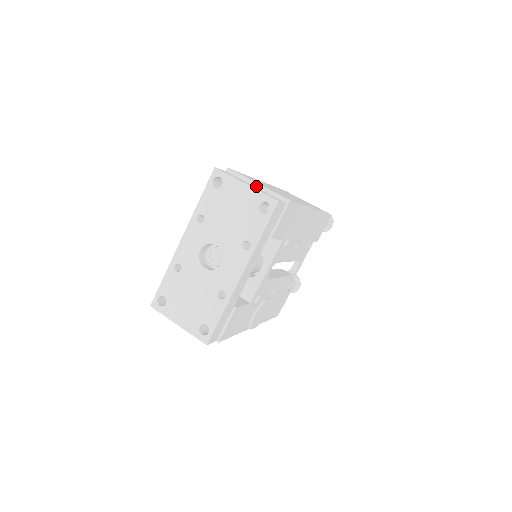
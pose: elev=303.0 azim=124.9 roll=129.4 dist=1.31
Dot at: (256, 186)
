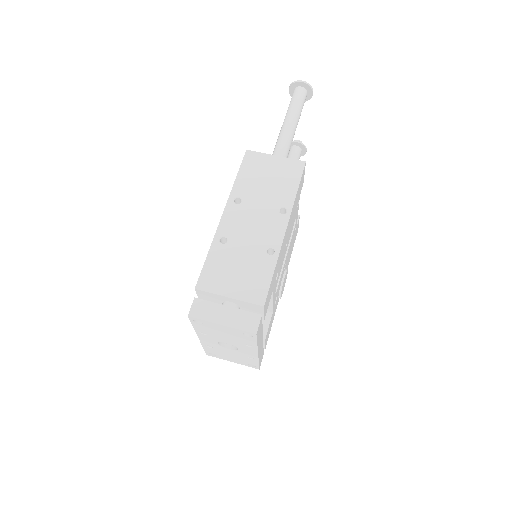
Dot at: (228, 299)
